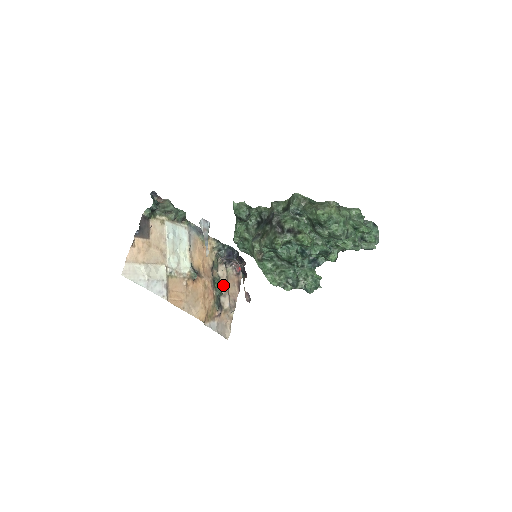
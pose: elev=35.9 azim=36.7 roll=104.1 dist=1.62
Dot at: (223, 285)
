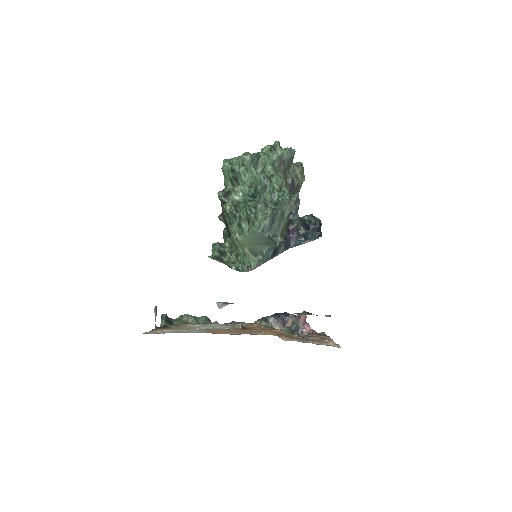
Dot at: occluded
